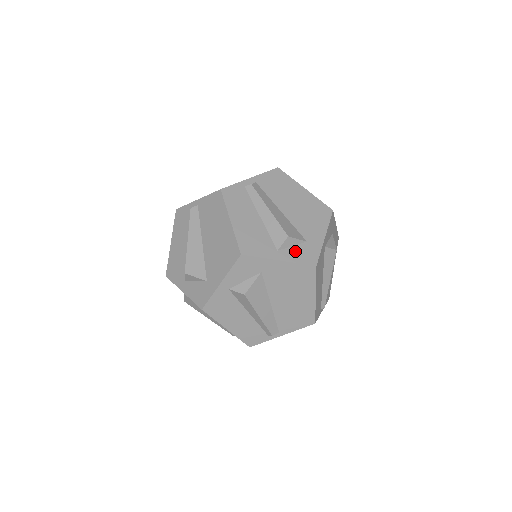
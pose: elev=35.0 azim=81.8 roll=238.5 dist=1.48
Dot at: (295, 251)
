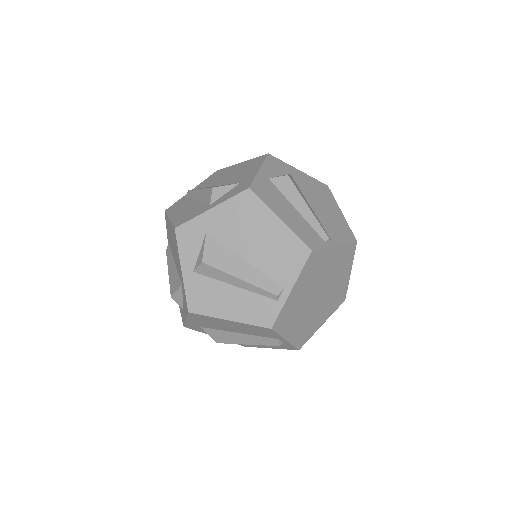
Dot at: (227, 194)
